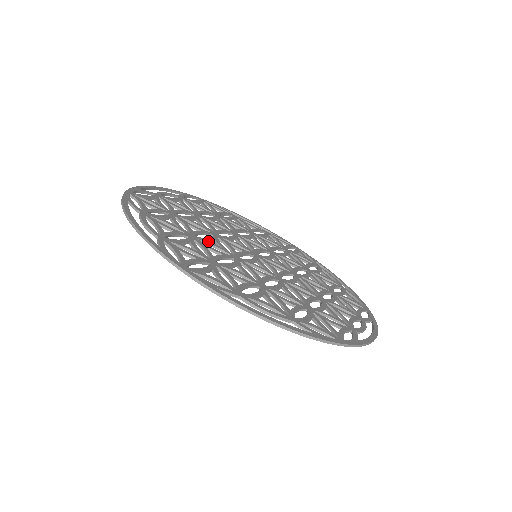
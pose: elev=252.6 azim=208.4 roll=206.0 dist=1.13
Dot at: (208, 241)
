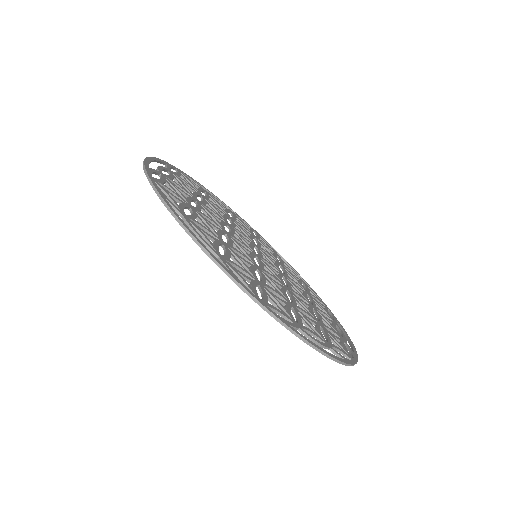
Dot at: (211, 213)
